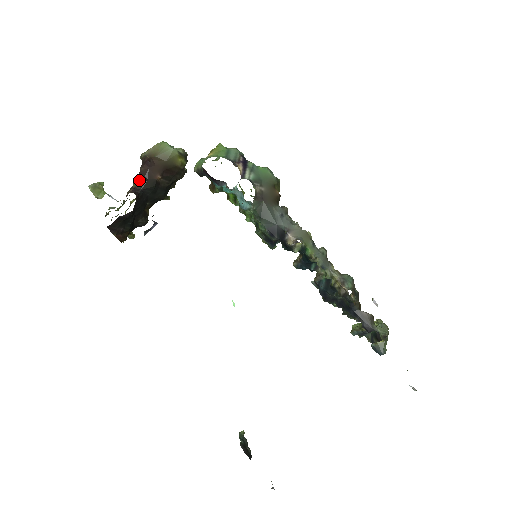
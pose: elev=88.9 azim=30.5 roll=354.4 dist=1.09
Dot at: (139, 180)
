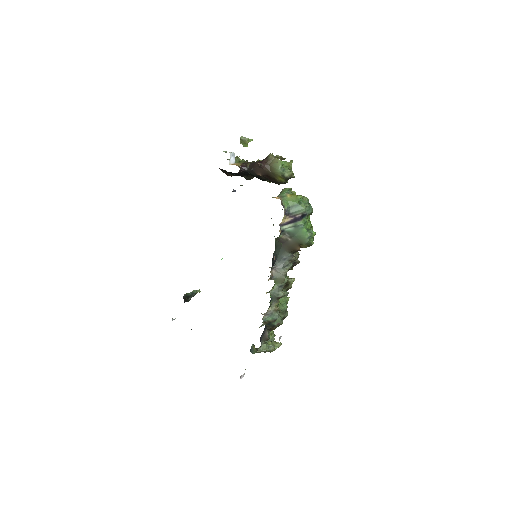
Dot at: (251, 166)
